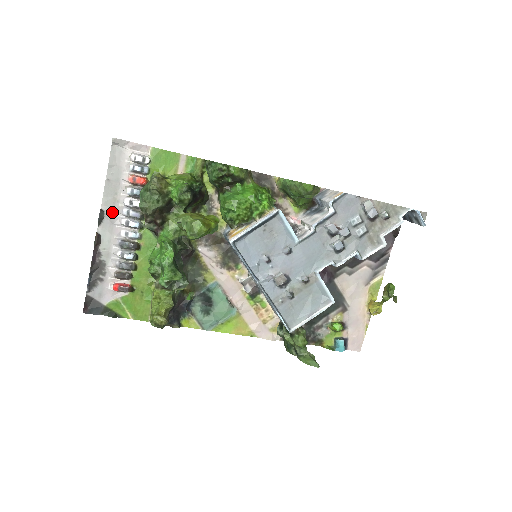
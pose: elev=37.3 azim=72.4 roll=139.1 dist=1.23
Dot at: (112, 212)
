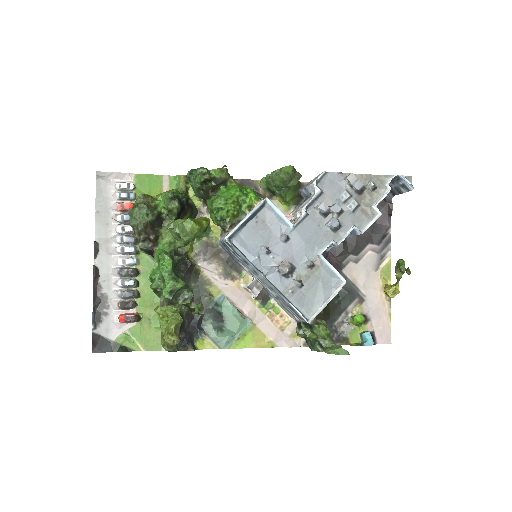
Dot at: (106, 243)
